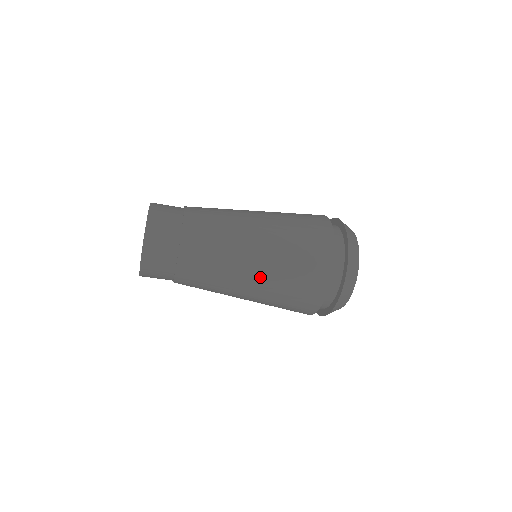
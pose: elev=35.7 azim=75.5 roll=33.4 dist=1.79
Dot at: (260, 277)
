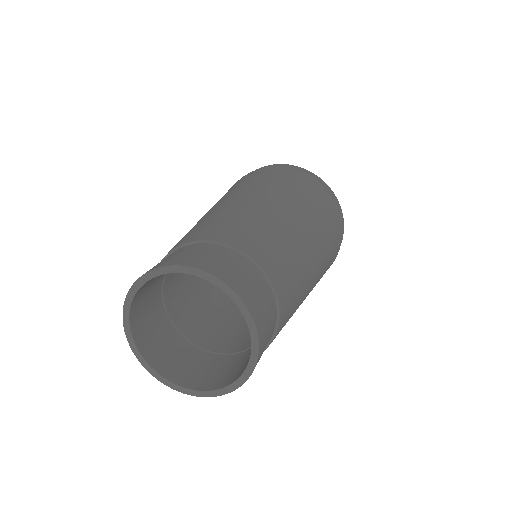
Dot at: (316, 281)
